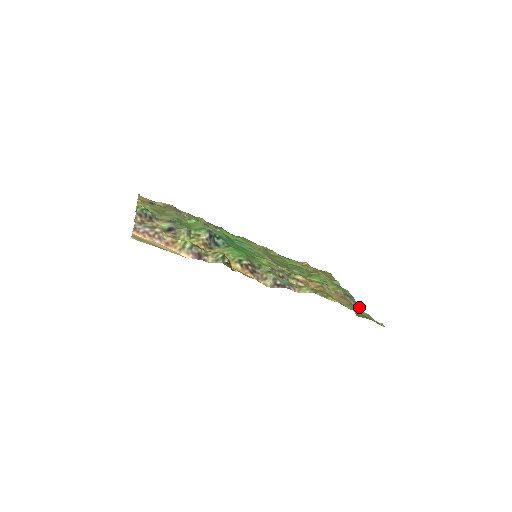
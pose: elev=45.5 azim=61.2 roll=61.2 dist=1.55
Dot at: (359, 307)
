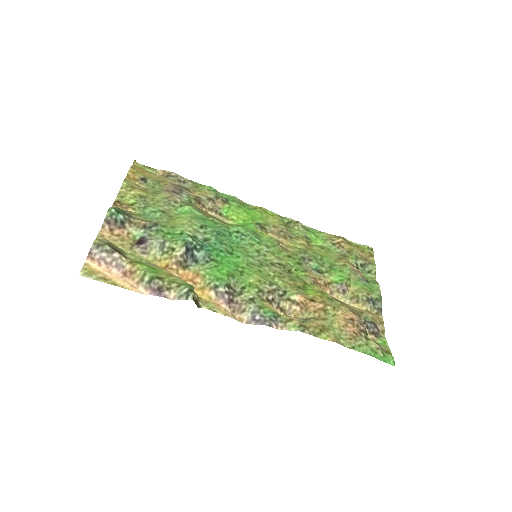
Dot at: (381, 318)
